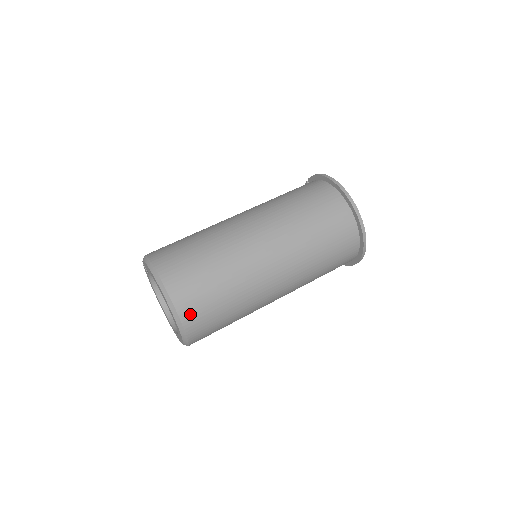
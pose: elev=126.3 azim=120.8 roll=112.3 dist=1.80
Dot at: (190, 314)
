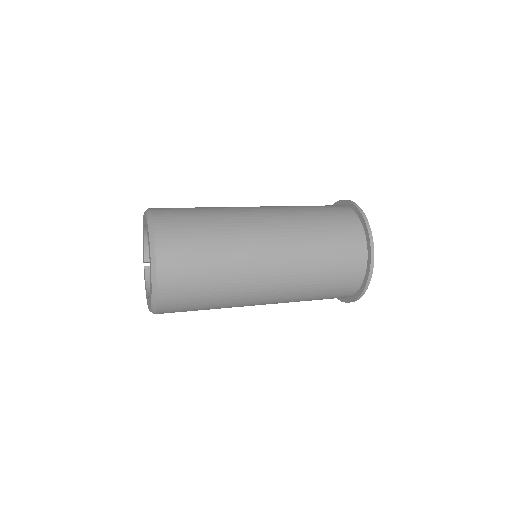
Dot at: (162, 213)
